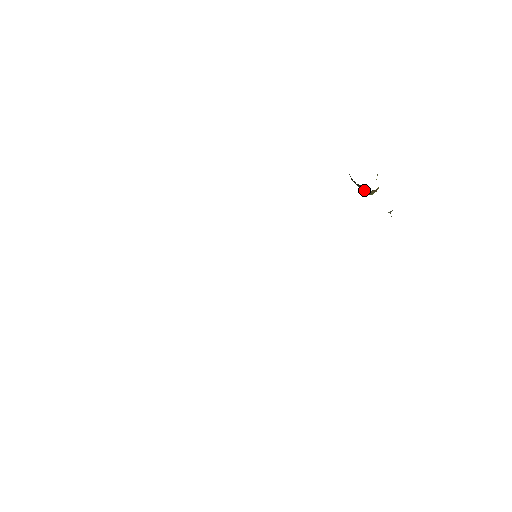
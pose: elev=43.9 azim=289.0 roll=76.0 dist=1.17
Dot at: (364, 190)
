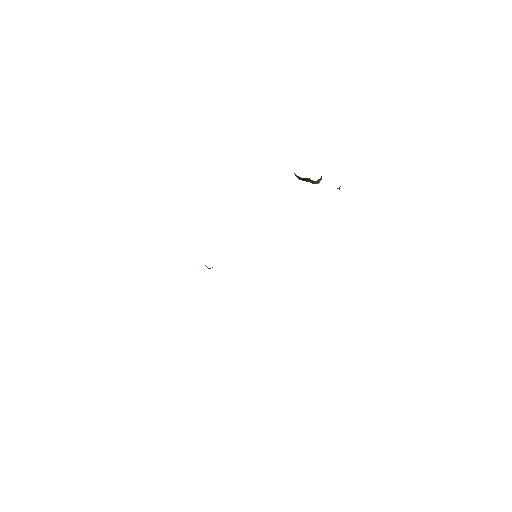
Dot at: (313, 181)
